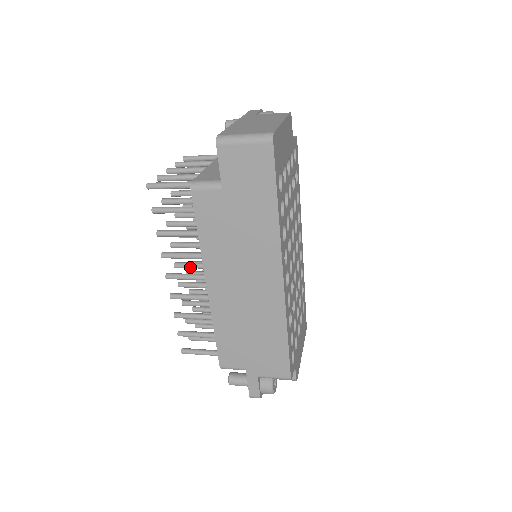
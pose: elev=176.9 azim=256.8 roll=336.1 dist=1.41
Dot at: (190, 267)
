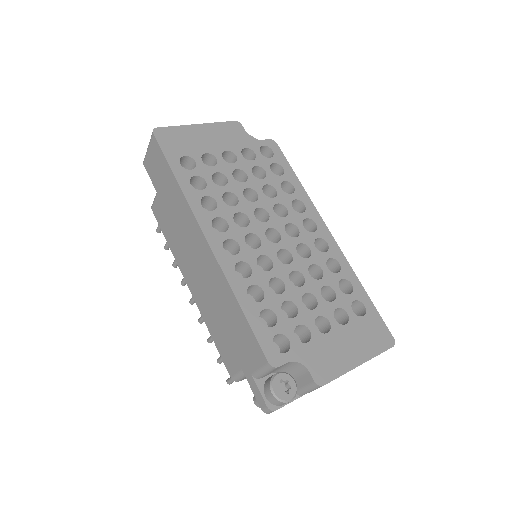
Dot at: occluded
